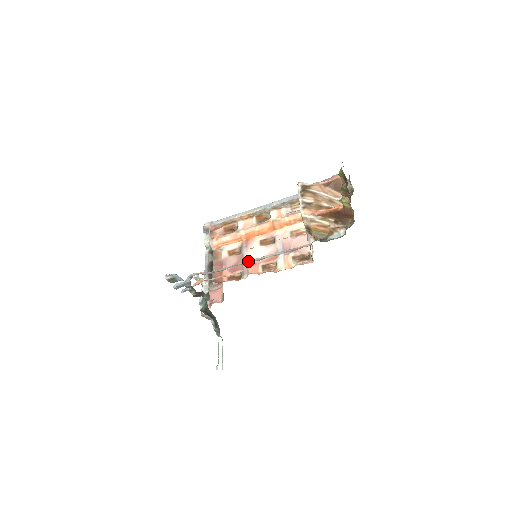
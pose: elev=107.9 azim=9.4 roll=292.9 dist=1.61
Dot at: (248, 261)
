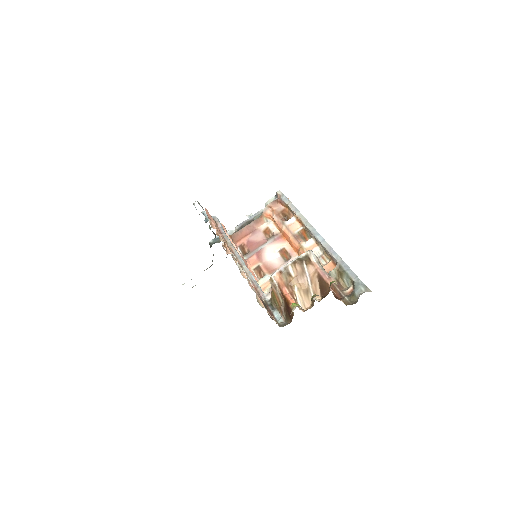
Dot at: (237, 254)
